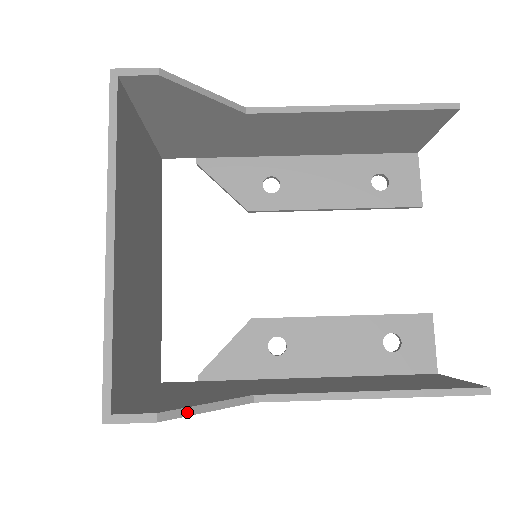
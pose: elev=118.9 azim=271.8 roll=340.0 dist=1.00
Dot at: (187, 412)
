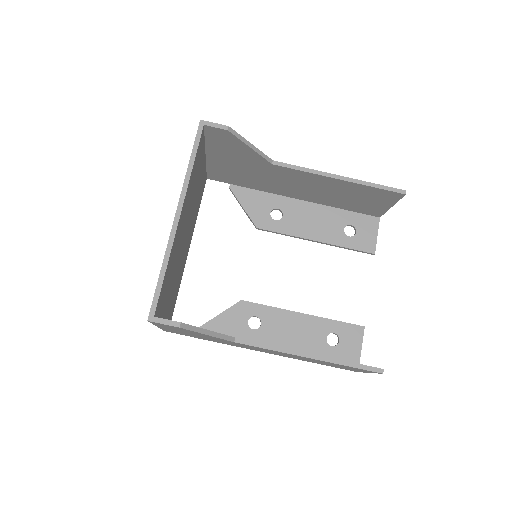
Dot at: (196, 330)
